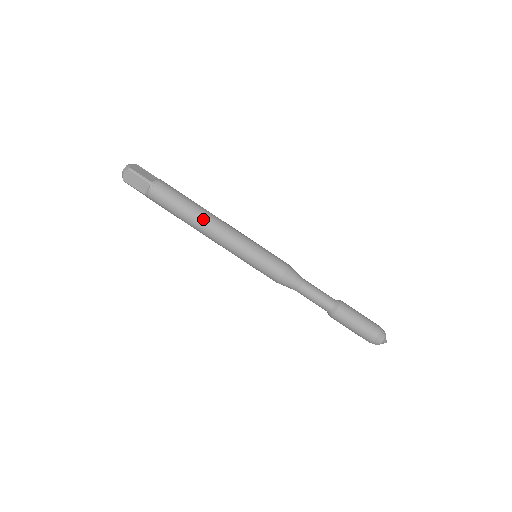
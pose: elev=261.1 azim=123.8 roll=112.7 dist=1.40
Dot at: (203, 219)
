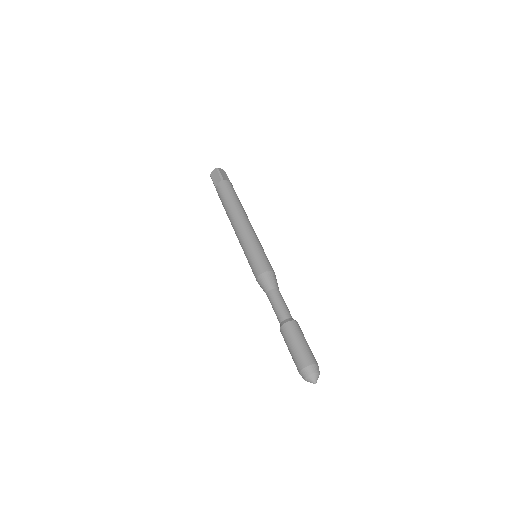
Dot at: (237, 212)
